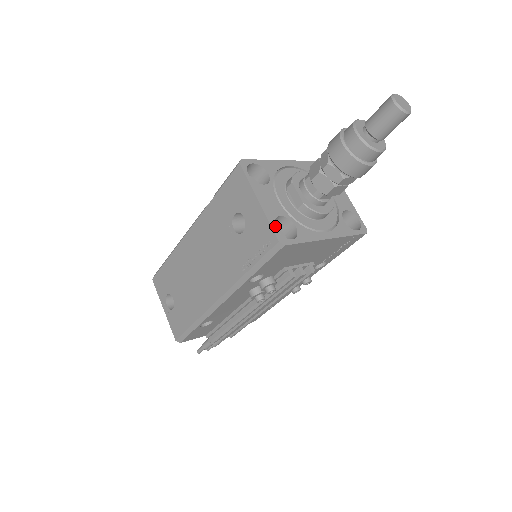
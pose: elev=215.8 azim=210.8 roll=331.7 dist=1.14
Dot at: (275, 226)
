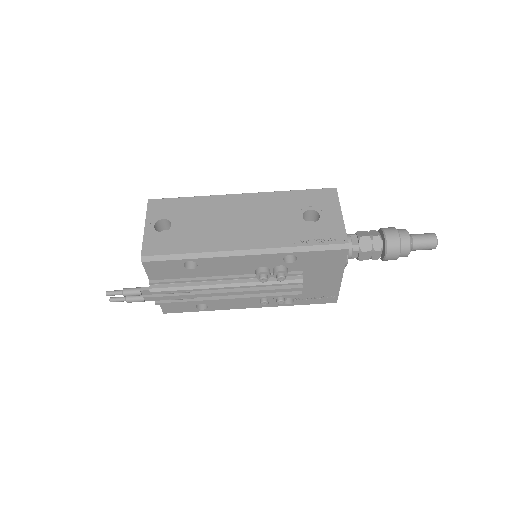
Dot at: occluded
